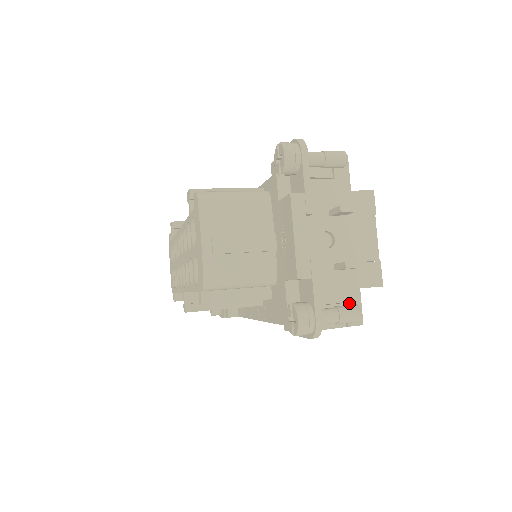
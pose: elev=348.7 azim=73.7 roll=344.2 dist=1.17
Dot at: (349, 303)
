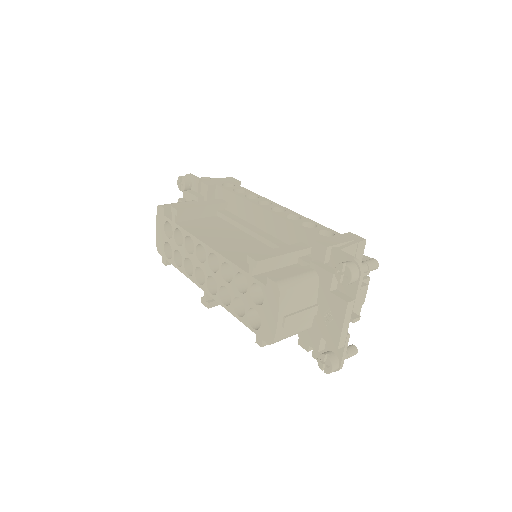
Dot at: occluded
